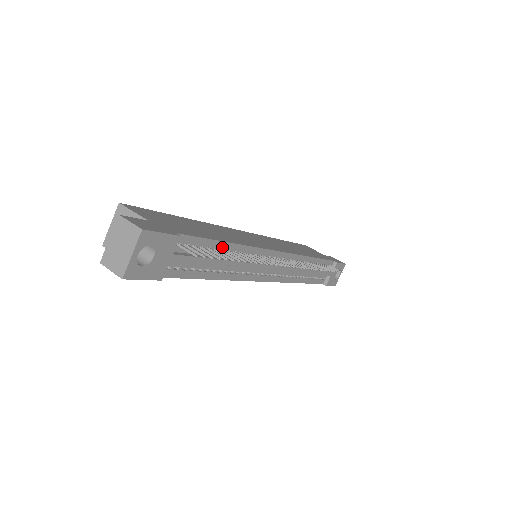
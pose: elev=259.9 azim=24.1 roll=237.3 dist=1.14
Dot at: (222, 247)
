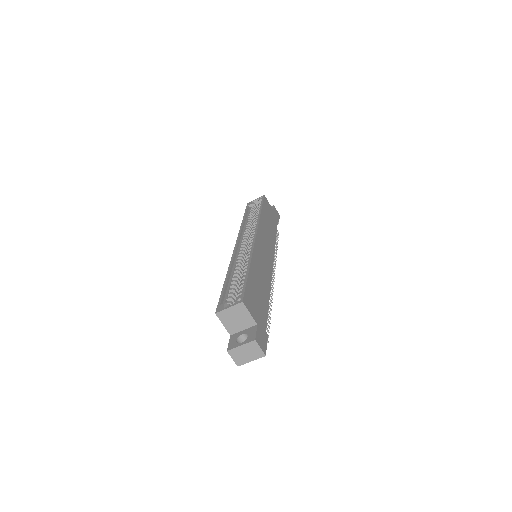
Dot at: occluded
